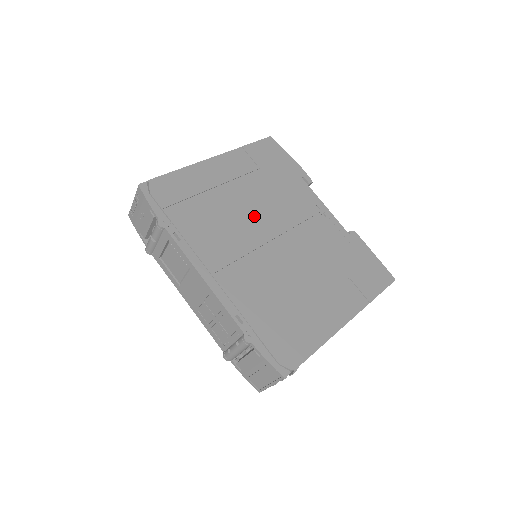
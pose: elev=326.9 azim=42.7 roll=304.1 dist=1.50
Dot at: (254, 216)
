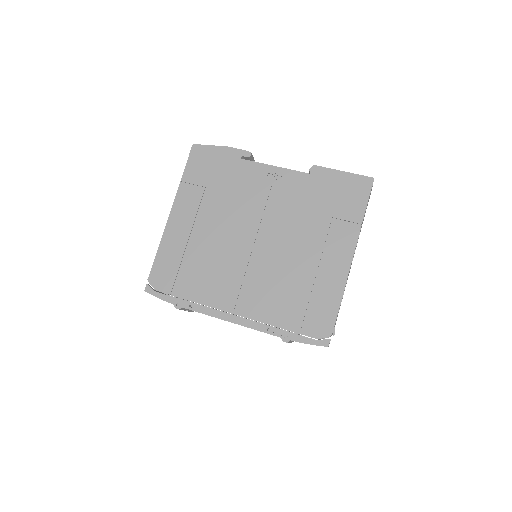
Dot at: (229, 237)
